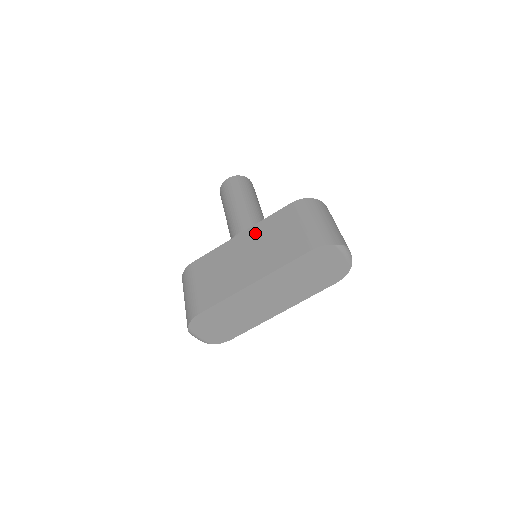
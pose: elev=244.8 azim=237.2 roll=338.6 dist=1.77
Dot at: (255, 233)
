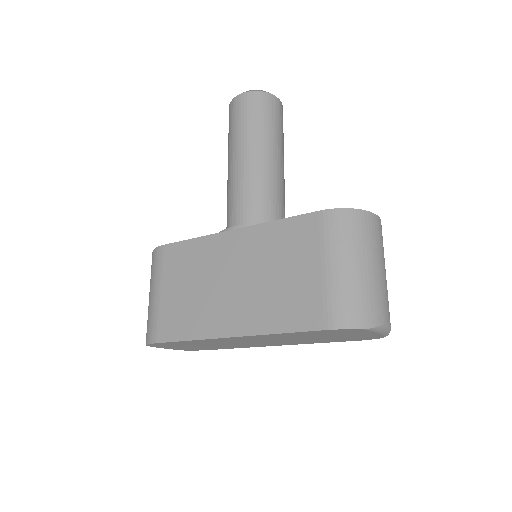
Dot at: (254, 242)
